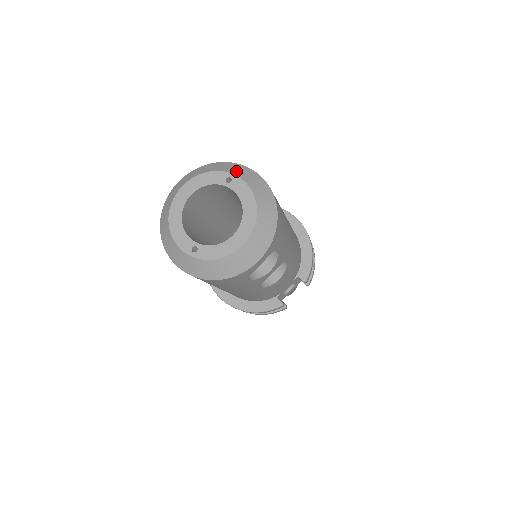
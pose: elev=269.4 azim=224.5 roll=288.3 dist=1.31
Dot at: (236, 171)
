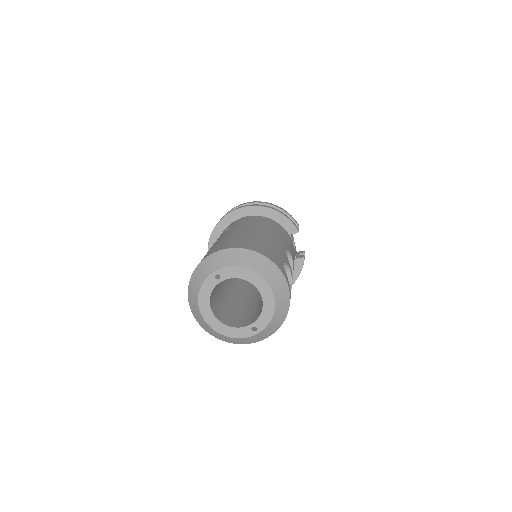
Dot at: (213, 266)
